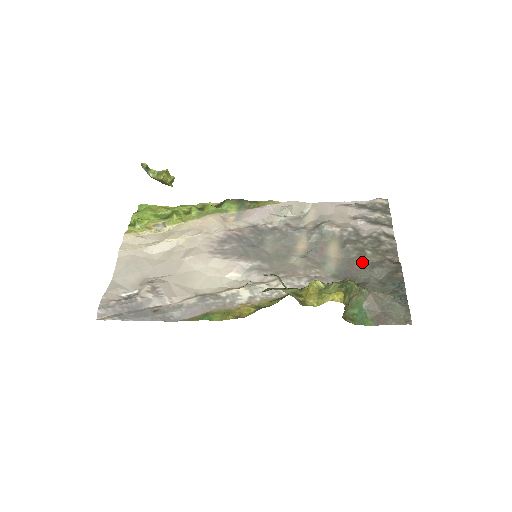
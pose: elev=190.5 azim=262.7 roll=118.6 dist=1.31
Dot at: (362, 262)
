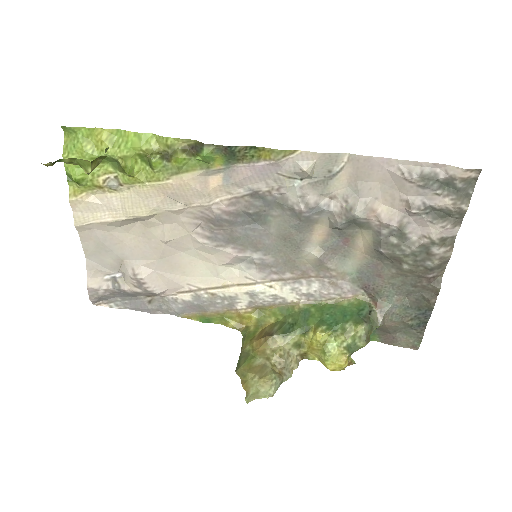
Dot at: (393, 274)
